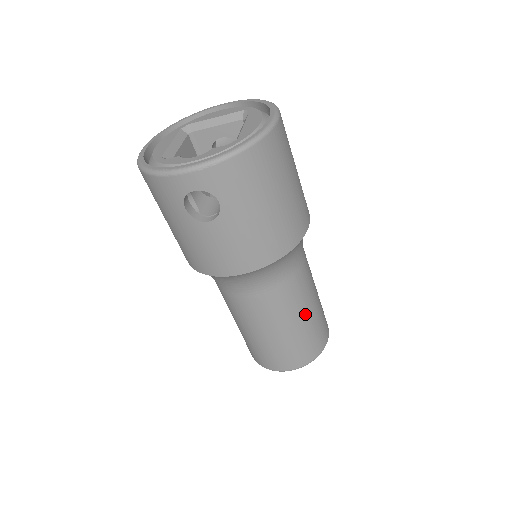
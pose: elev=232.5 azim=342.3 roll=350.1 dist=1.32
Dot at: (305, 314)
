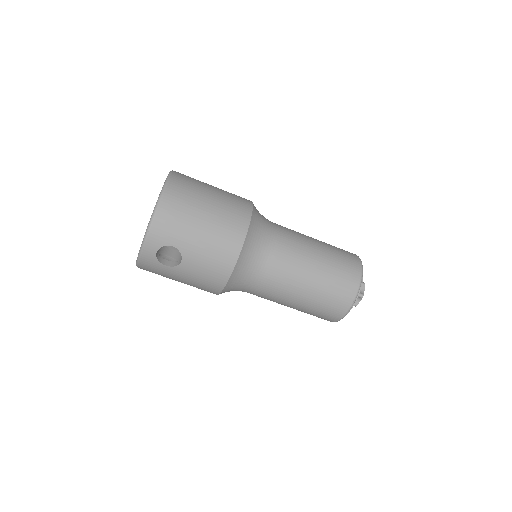
Dot at: (313, 263)
